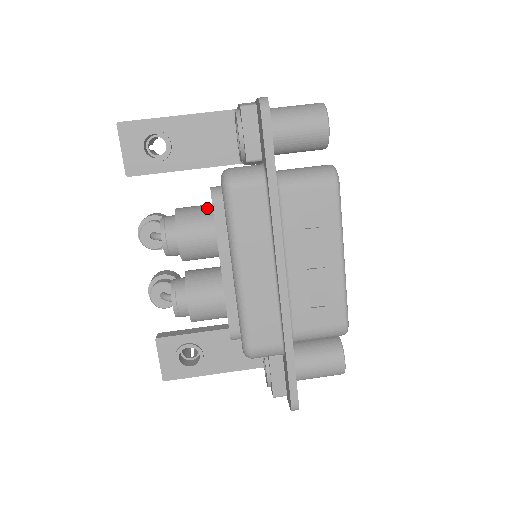
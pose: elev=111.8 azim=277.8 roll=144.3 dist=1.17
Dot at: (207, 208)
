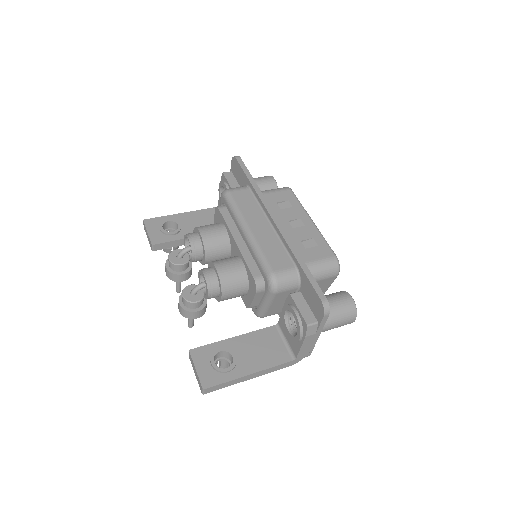
Dot at: occluded
